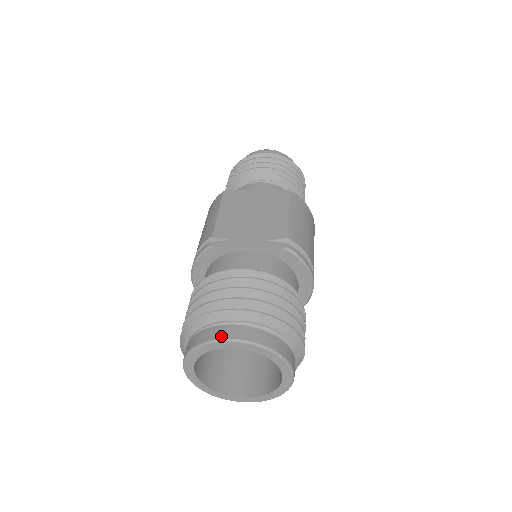
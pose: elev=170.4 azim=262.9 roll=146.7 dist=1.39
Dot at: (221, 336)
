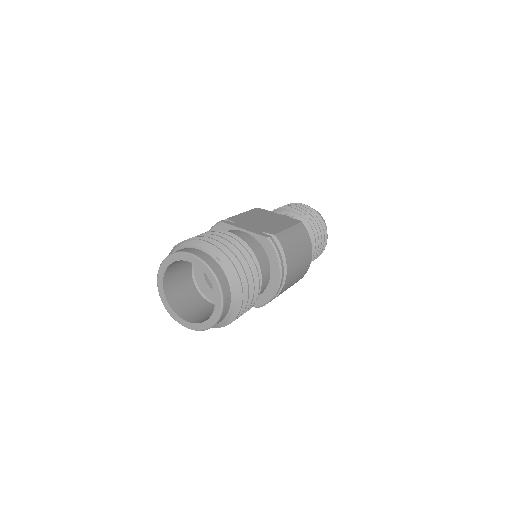
Dot at: (187, 251)
